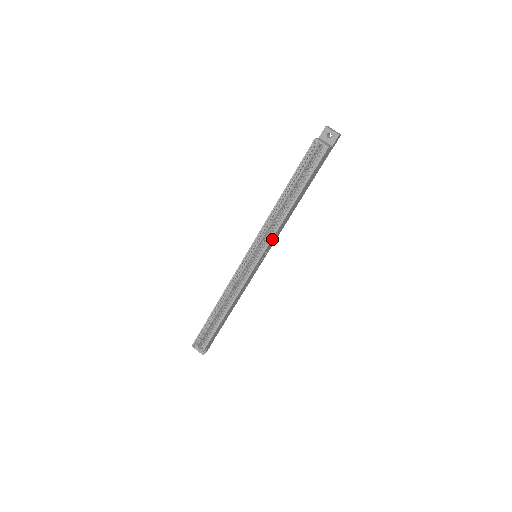
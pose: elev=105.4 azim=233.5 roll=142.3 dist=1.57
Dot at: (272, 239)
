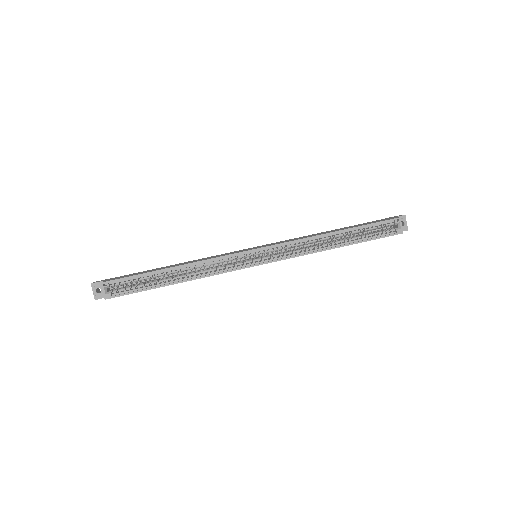
Dot at: (292, 257)
